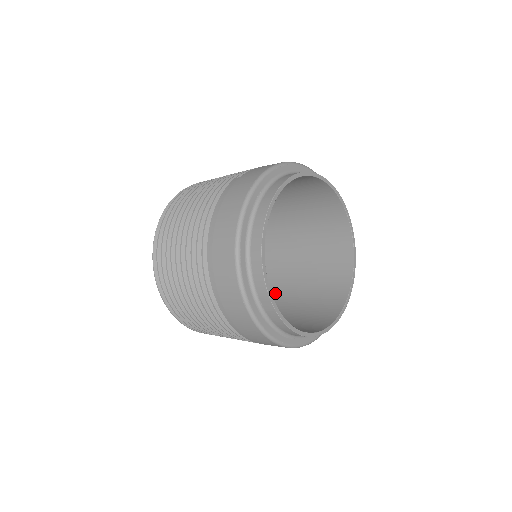
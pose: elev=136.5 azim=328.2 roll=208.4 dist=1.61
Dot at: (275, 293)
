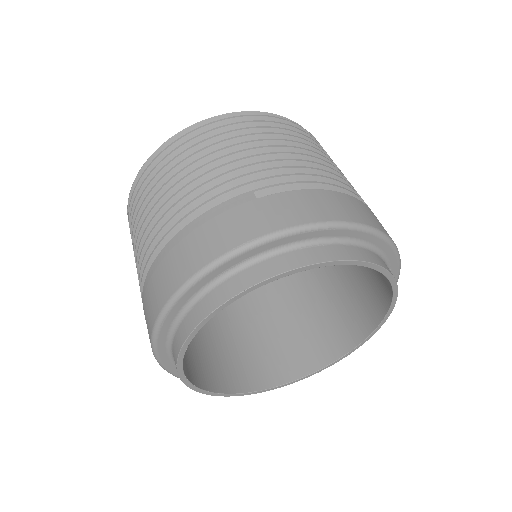
Dot at: occluded
